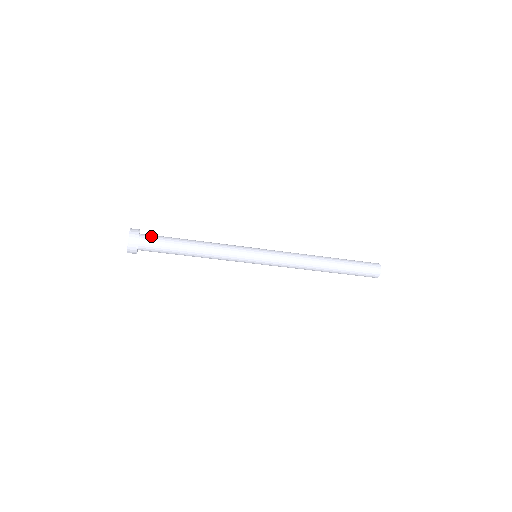
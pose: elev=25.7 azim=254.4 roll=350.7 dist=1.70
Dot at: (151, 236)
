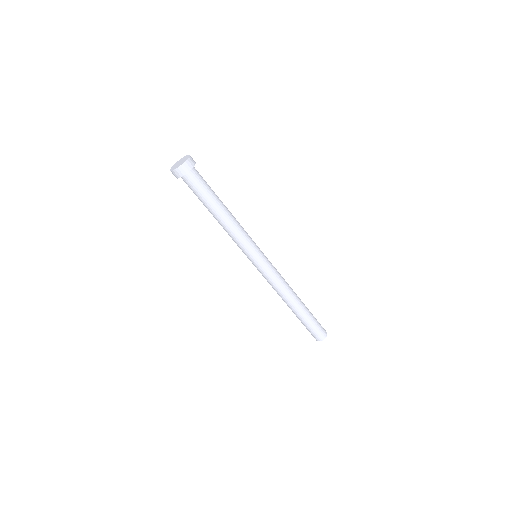
Dot at: occluded
